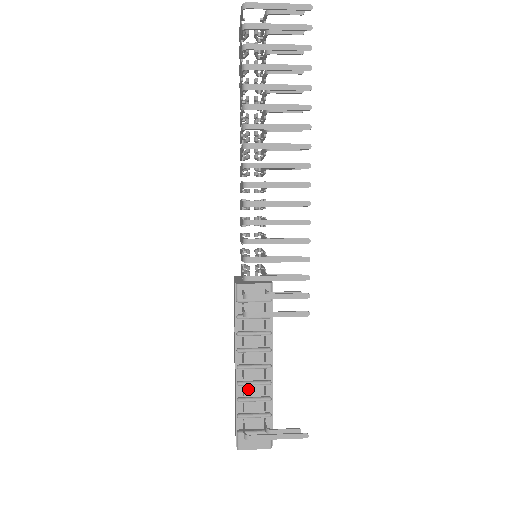
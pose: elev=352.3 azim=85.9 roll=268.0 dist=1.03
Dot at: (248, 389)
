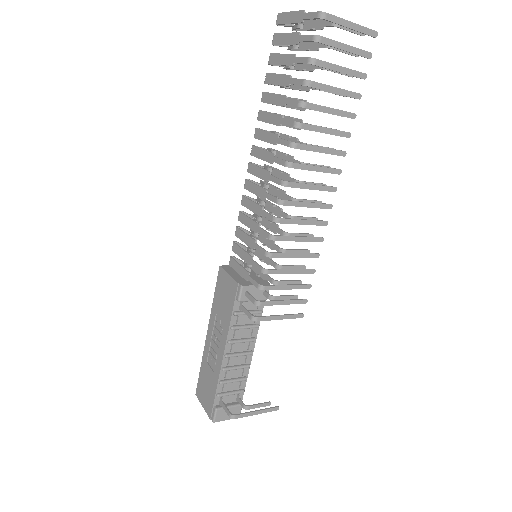
Dot at: (230, 373)
